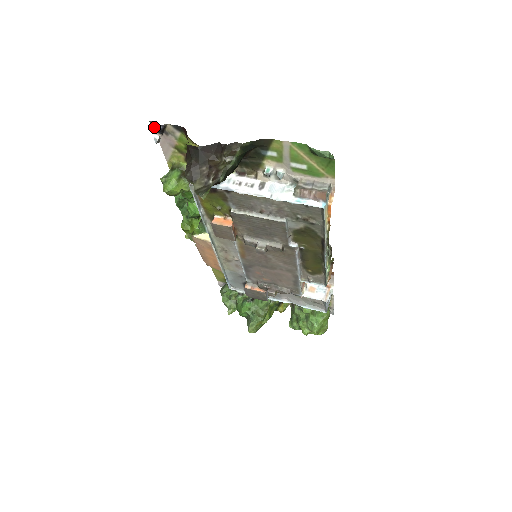
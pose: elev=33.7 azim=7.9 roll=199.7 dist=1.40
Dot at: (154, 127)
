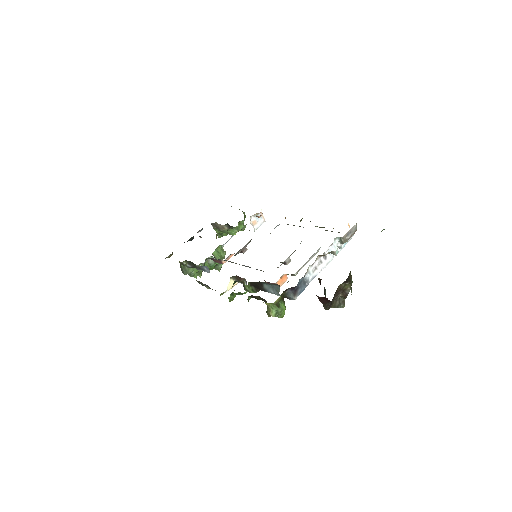
Dot at: occluded
